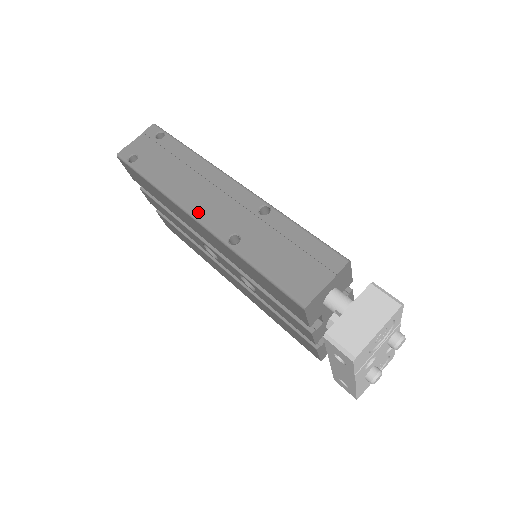
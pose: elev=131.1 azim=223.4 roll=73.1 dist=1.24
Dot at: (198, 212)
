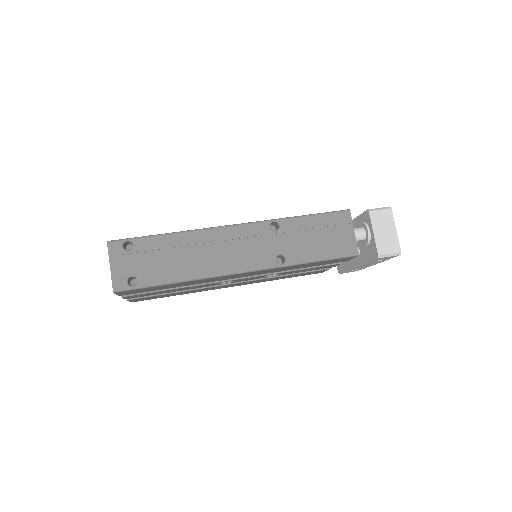
Dot at: (238, 267)
